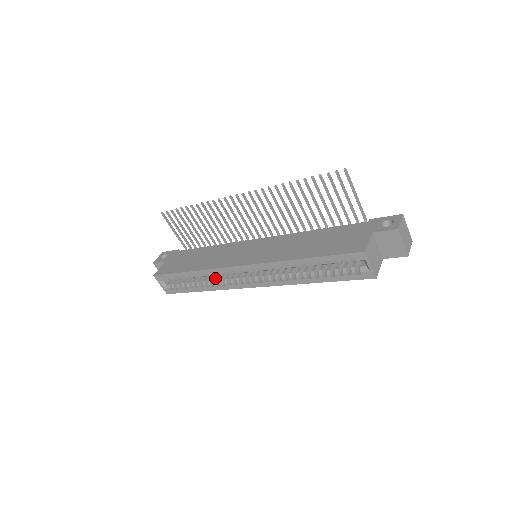
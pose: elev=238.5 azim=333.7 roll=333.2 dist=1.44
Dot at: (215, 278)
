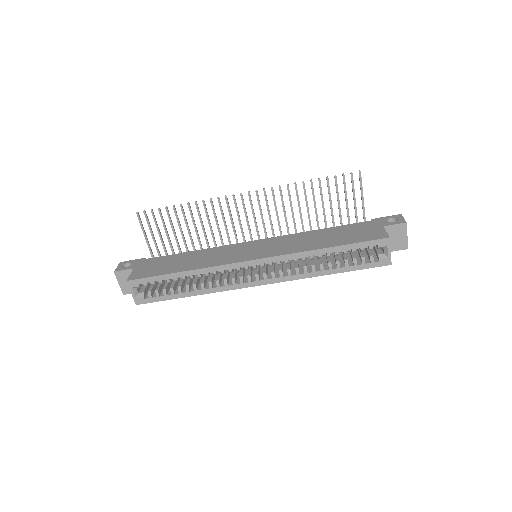
Dot at: (209, 280)
